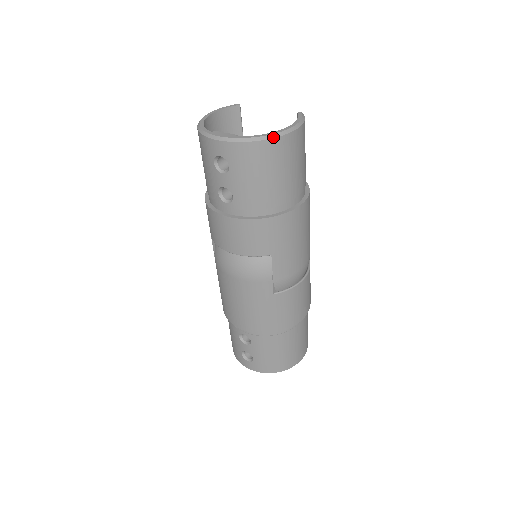
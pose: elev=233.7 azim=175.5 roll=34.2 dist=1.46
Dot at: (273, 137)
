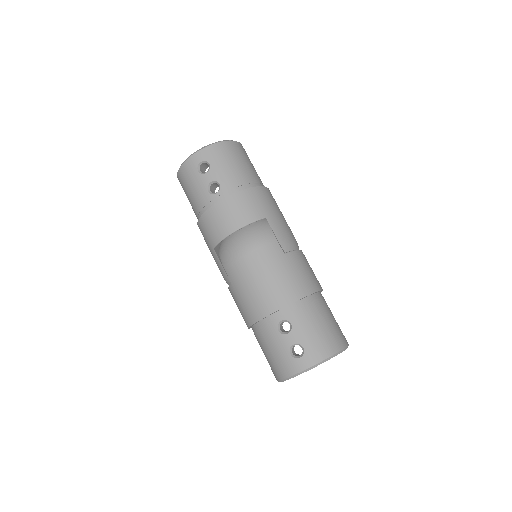
Dot at: (229, 140)
